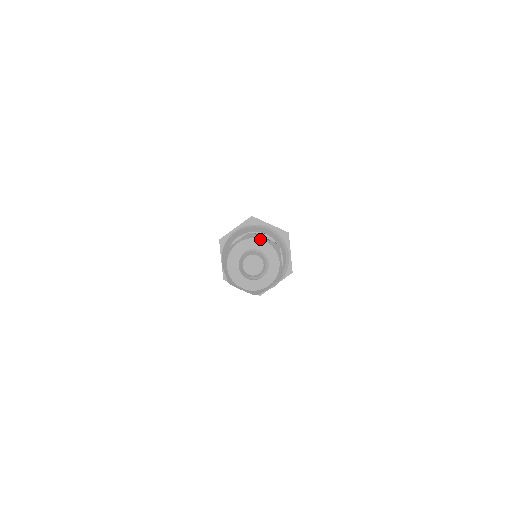
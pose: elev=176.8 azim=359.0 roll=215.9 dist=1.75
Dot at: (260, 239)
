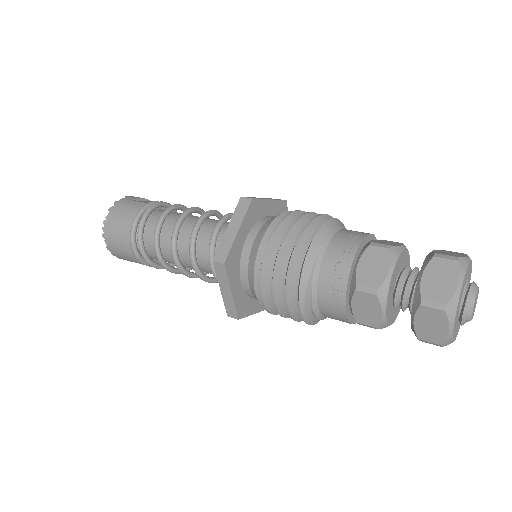
Dot at: occluded
